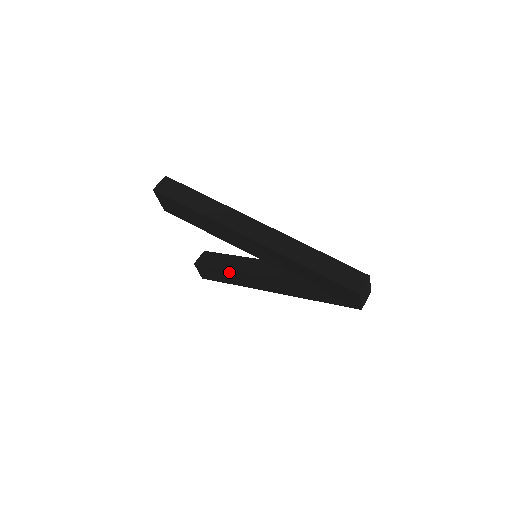
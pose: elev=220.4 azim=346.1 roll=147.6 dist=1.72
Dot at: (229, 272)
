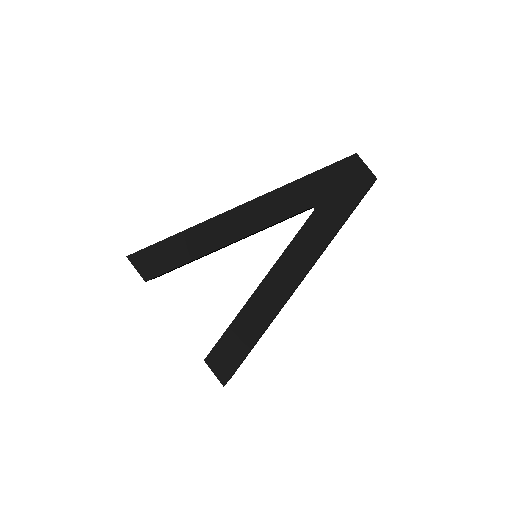
Dot at: (242, 315)
